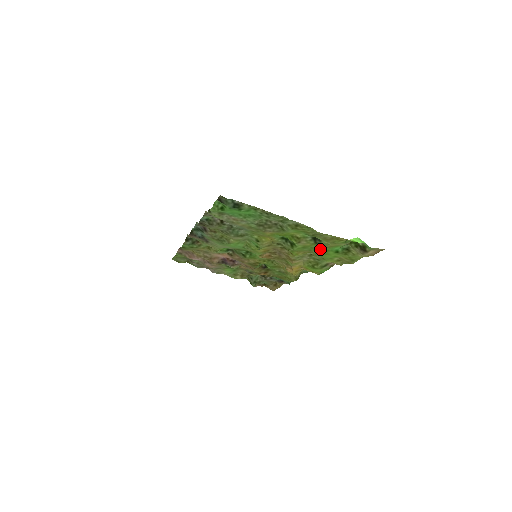
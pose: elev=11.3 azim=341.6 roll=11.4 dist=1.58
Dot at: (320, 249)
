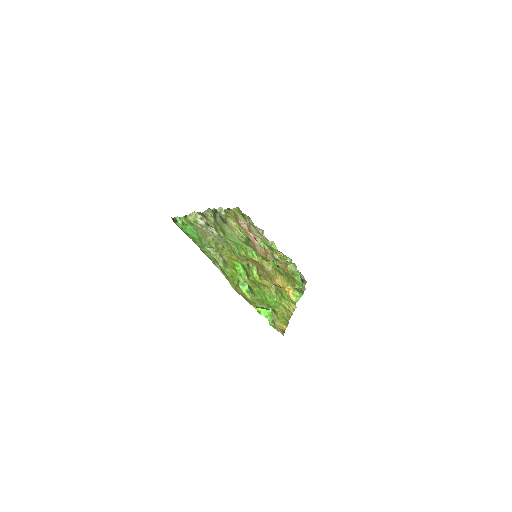
Dot at: (261, 294)
